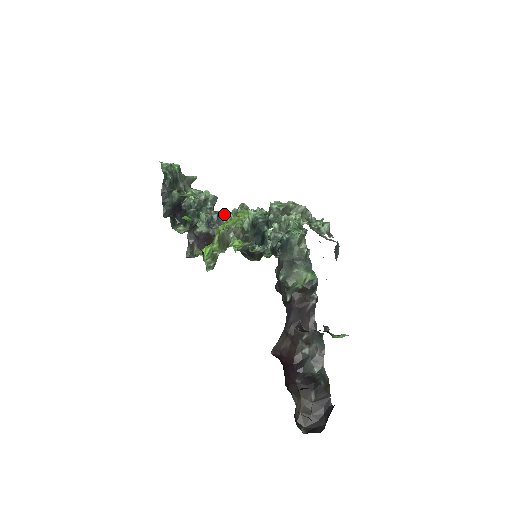
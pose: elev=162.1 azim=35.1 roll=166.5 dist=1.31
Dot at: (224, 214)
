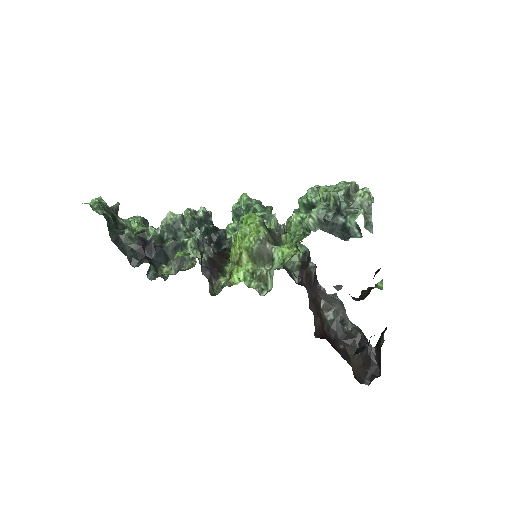
Dot at: (198, 230)
